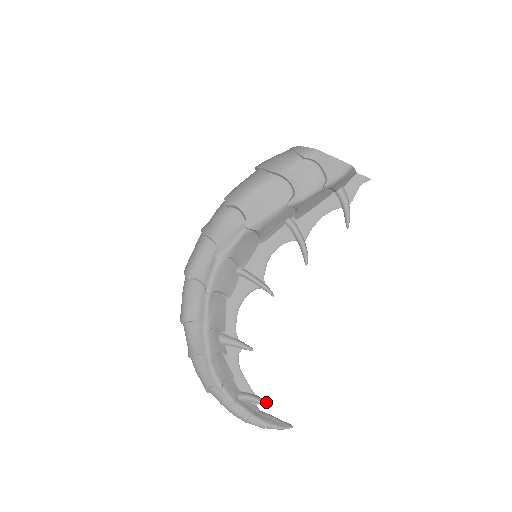
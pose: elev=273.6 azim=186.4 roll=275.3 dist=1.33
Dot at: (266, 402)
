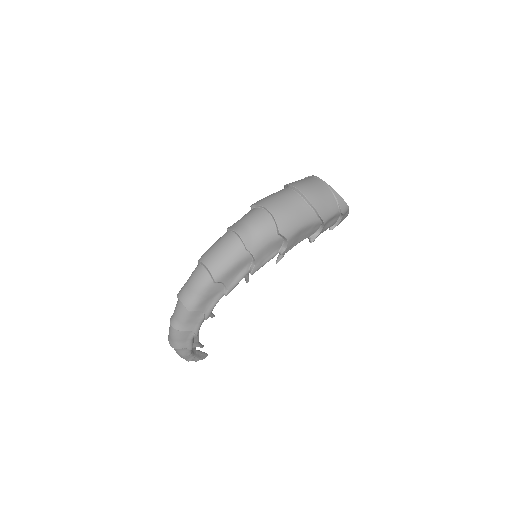
Dot at: (202, 345)
